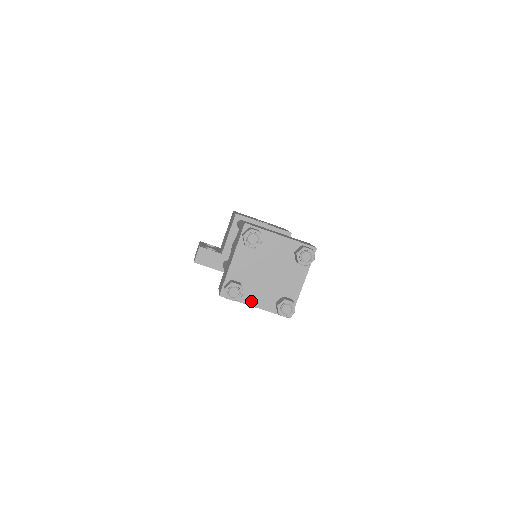
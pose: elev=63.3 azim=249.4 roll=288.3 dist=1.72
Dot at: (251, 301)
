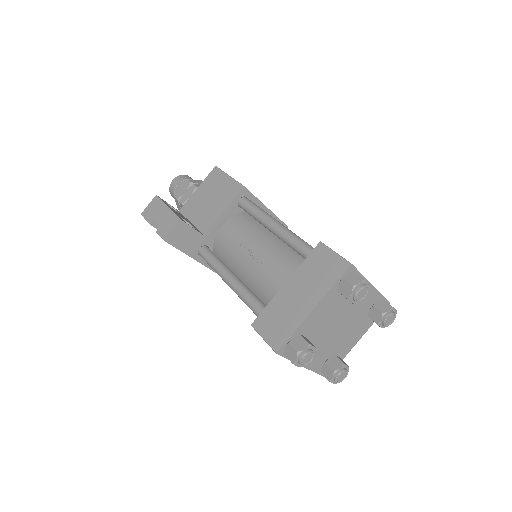
Dot at: occluded
